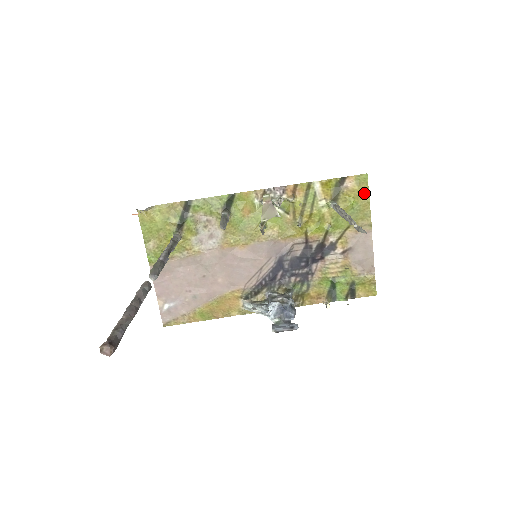
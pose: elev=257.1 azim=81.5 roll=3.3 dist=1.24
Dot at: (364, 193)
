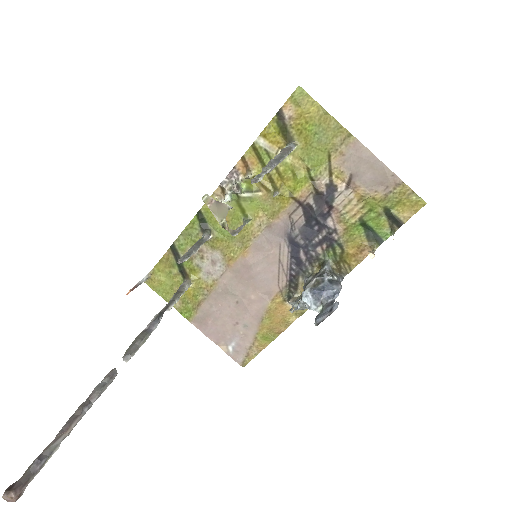
Dot at: (313, 108)
